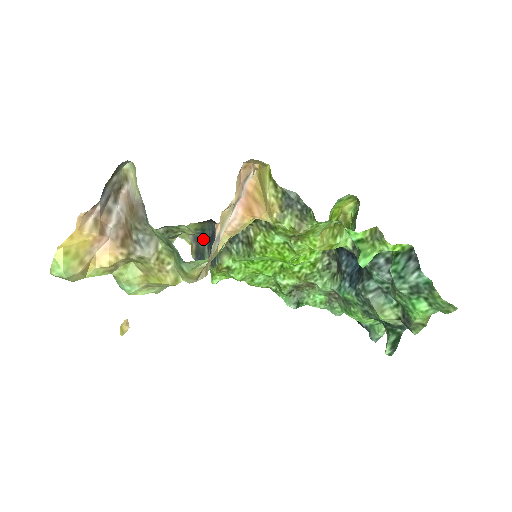
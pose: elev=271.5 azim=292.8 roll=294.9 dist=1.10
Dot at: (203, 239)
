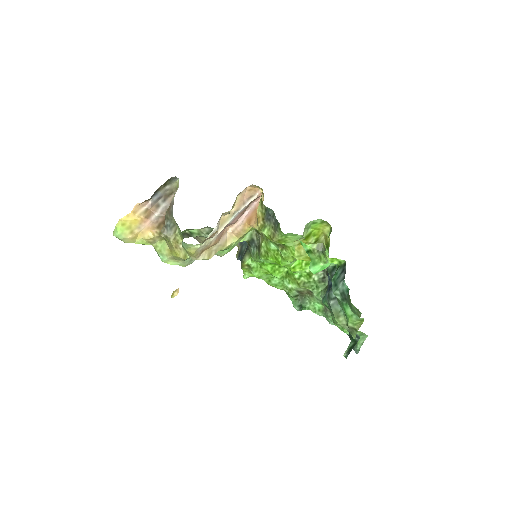
Dot at: (245, 245)
